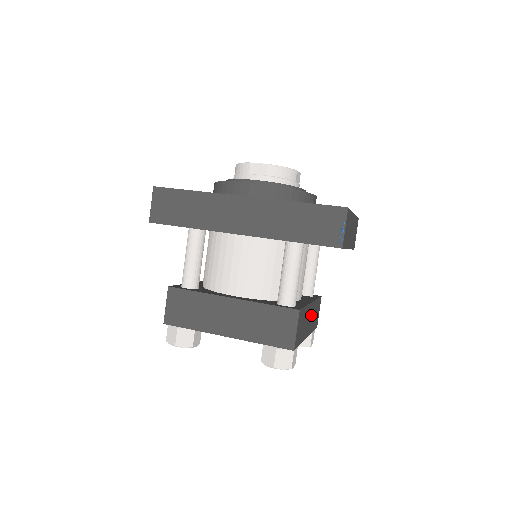
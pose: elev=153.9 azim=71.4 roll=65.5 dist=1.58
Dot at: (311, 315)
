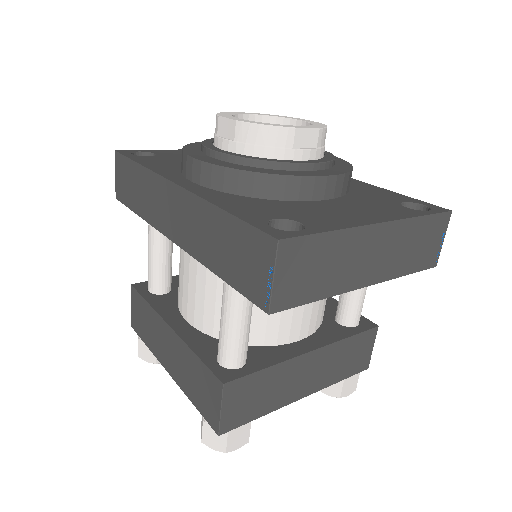
Dot at: (317, 366)
